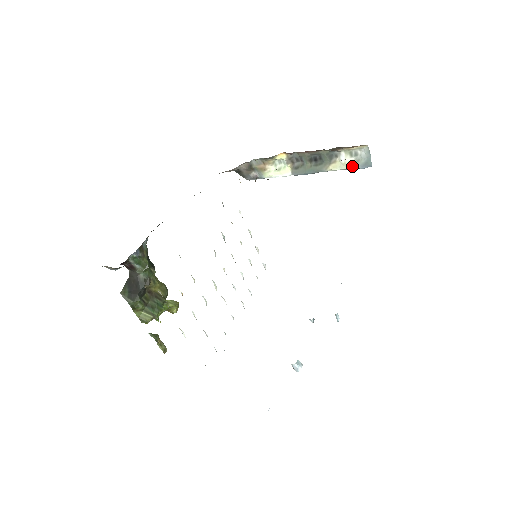
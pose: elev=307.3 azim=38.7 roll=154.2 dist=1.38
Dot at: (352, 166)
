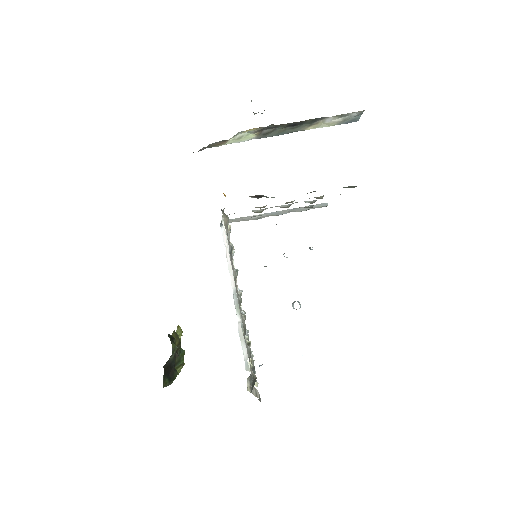
Dot at: (336, 124)
